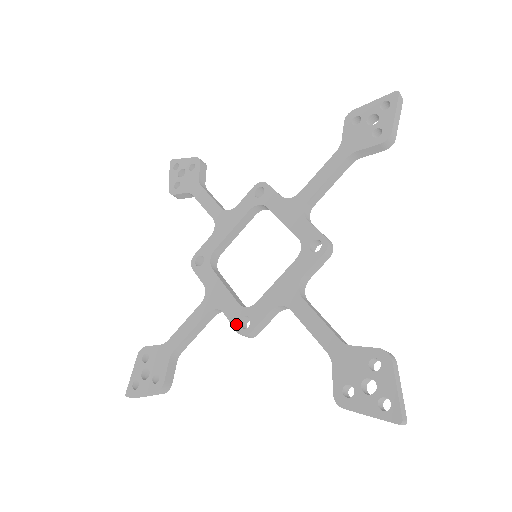
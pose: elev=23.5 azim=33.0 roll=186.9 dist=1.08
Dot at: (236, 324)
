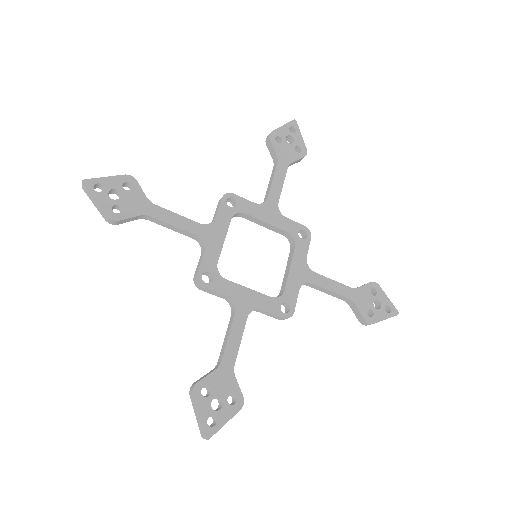
Dot at: (279, 313)
